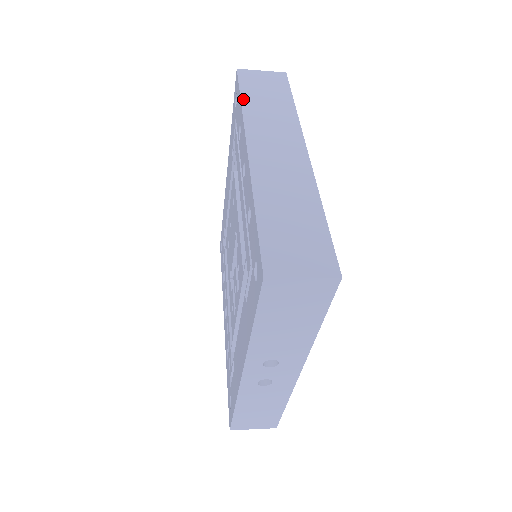
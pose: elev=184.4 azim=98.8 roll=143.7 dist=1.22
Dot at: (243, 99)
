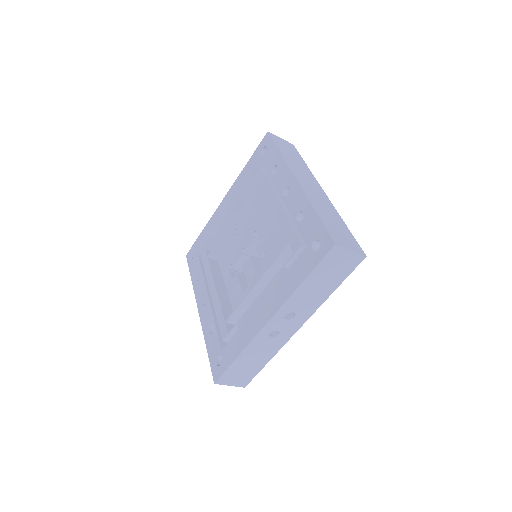
Dot at: (280, 150)
